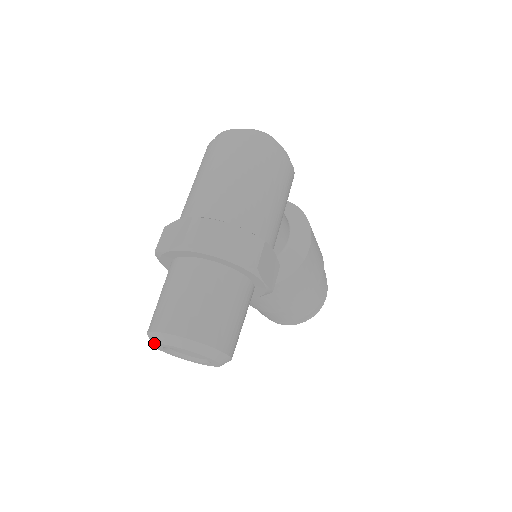
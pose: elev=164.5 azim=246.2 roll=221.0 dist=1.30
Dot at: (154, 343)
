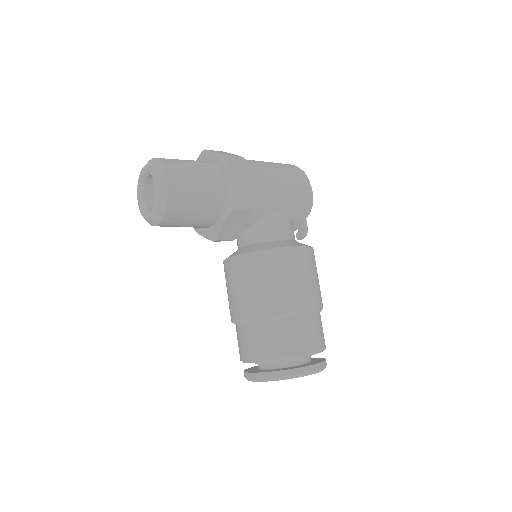
Dot at: (139, 177)
